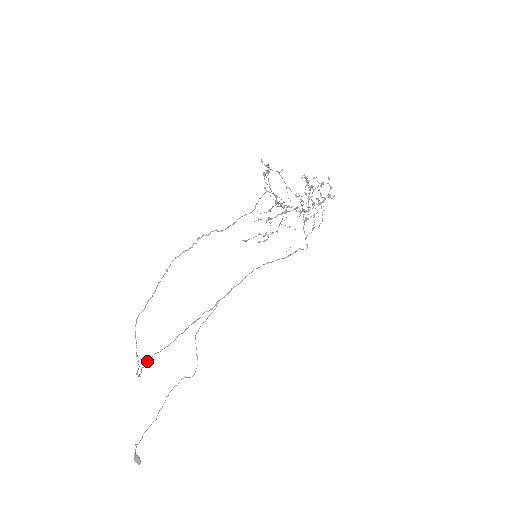
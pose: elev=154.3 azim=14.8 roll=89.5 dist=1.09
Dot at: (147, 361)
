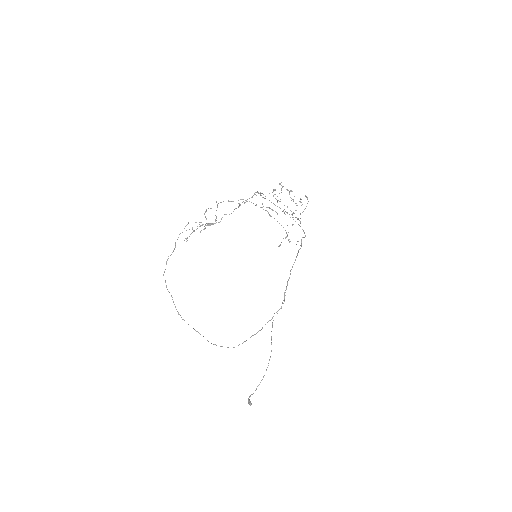
Dot at: occluded
